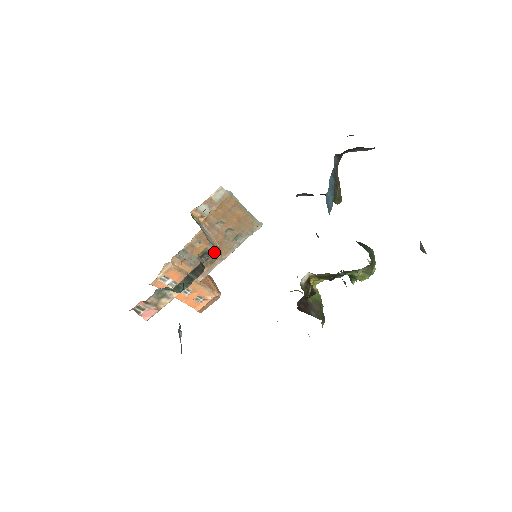
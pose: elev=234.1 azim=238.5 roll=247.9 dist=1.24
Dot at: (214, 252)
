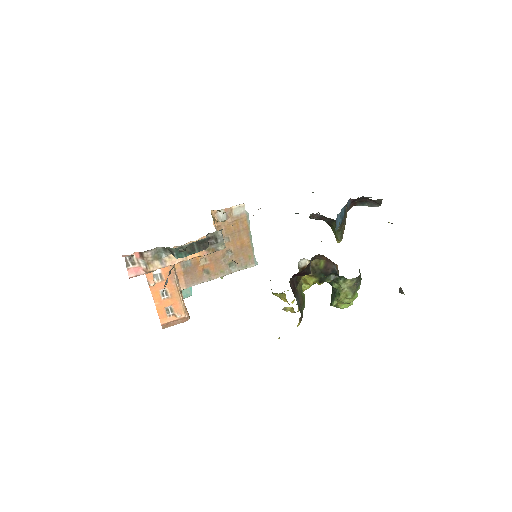
Dot at: (221, 241)
